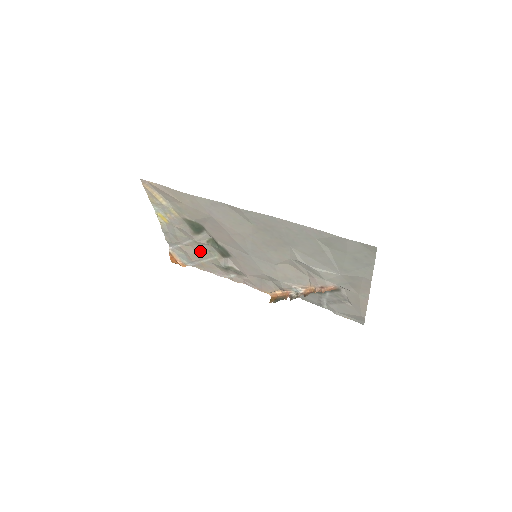
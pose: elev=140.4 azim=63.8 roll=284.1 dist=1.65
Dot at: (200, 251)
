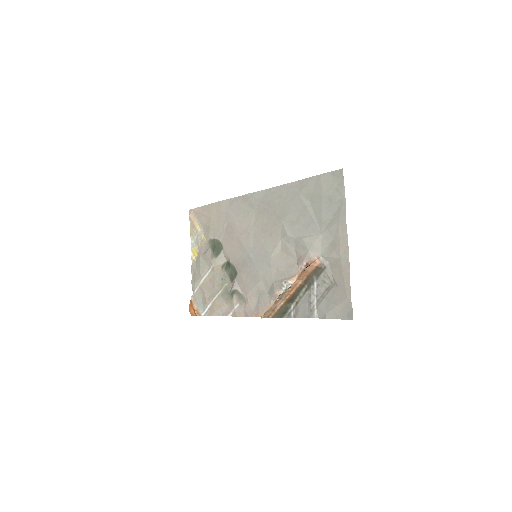
Dot at: (215, 283)
